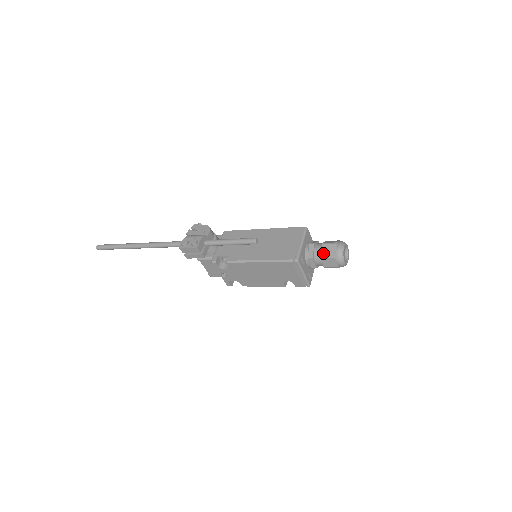
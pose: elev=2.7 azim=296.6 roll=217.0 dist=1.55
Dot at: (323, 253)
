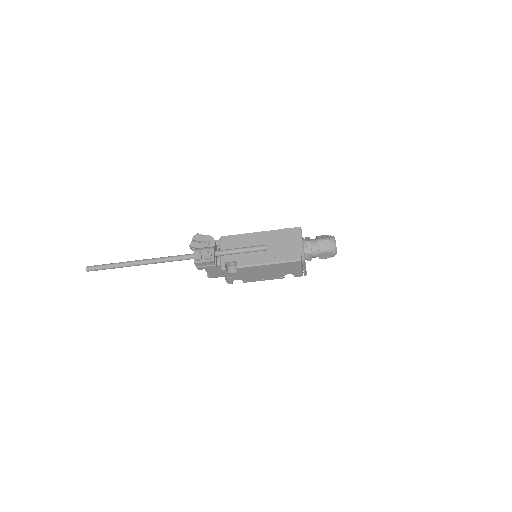
Dot at: (320, 249)
